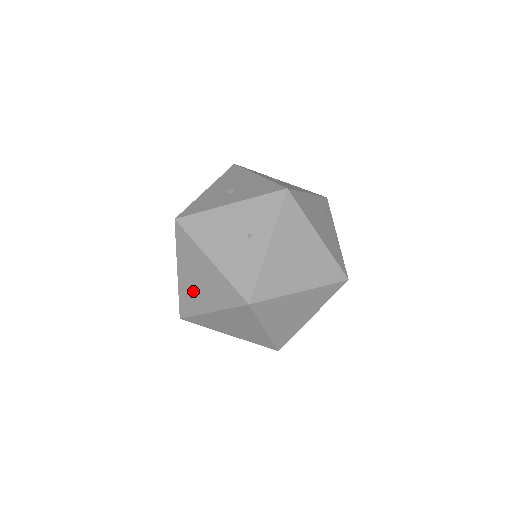
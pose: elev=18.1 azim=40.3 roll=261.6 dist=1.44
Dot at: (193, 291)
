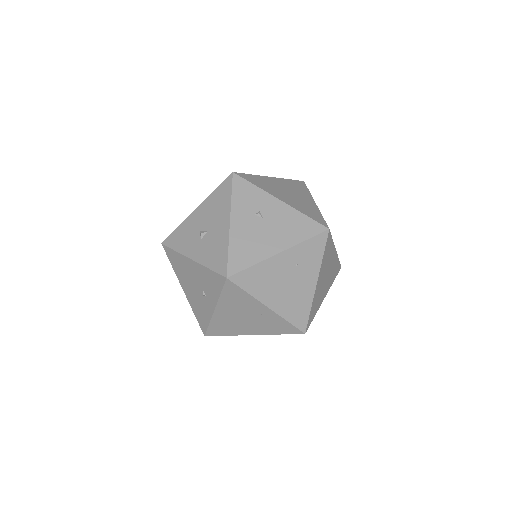
Dot at: occluded
